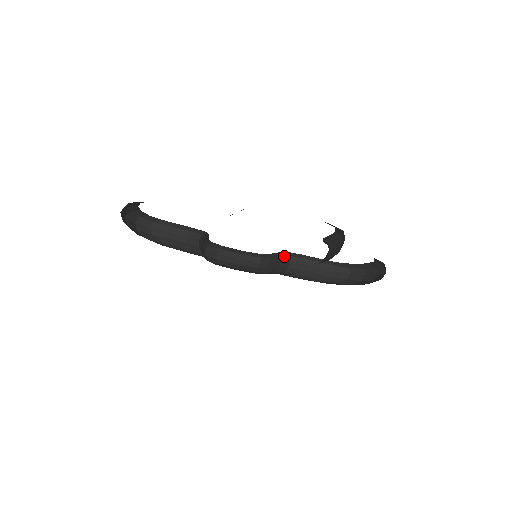
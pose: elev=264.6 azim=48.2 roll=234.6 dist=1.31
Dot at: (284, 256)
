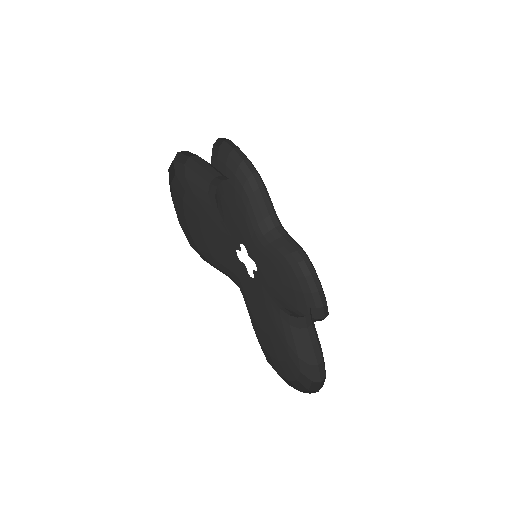
Dot at: (276, 217)
